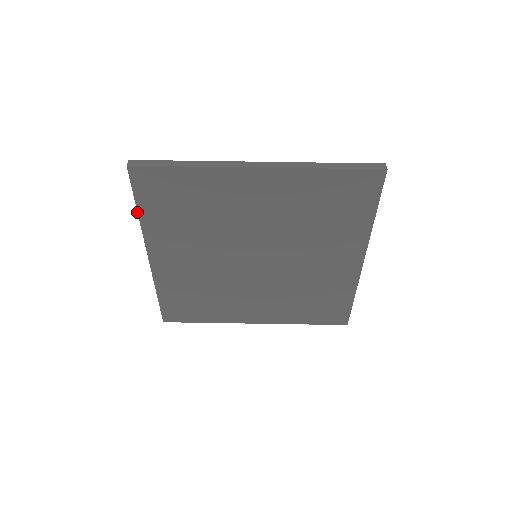
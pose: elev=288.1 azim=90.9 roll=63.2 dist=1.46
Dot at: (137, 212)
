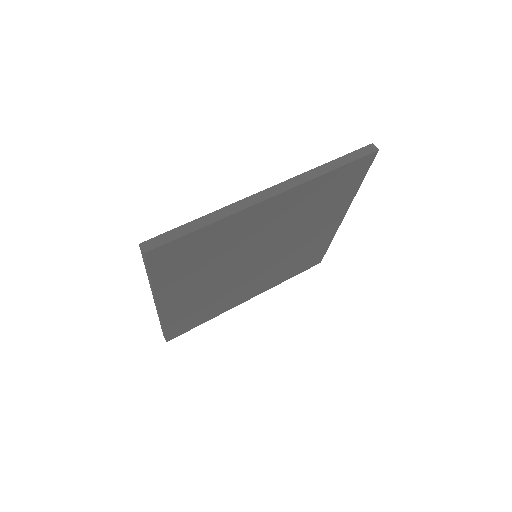
Dot at: (151, 282)
